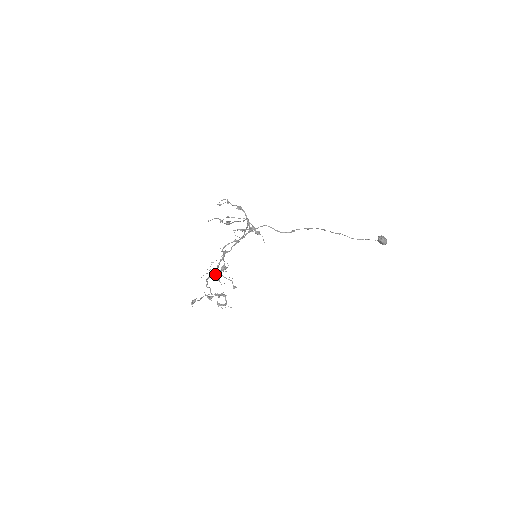
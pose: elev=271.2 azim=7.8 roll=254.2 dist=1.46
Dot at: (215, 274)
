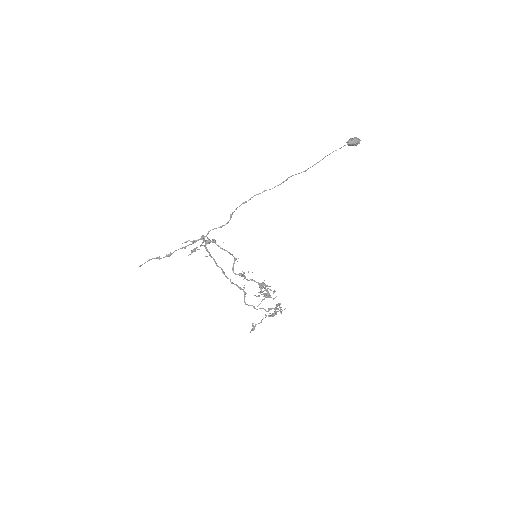
Dot at: occluded
